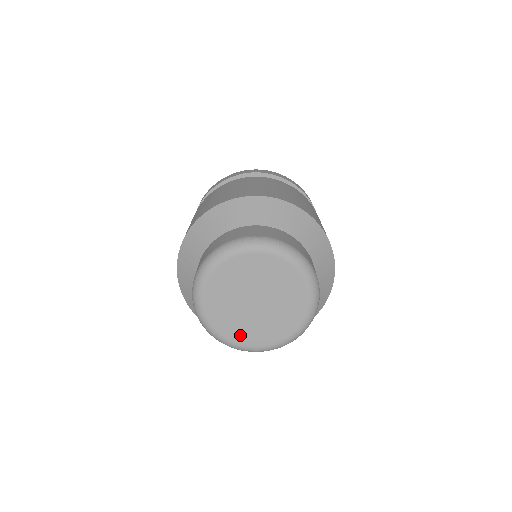
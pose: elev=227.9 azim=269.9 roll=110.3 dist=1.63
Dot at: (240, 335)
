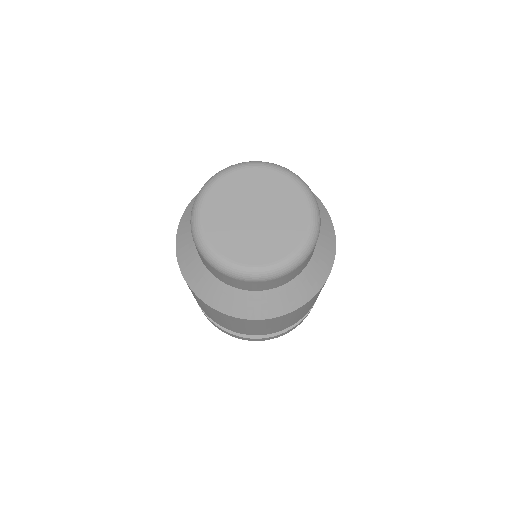
Dot at: (240, 252)
